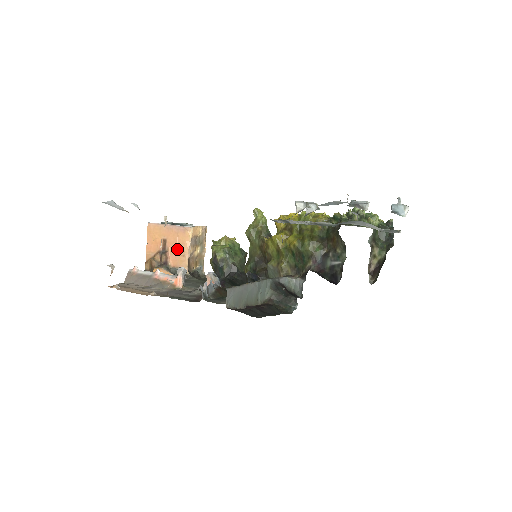
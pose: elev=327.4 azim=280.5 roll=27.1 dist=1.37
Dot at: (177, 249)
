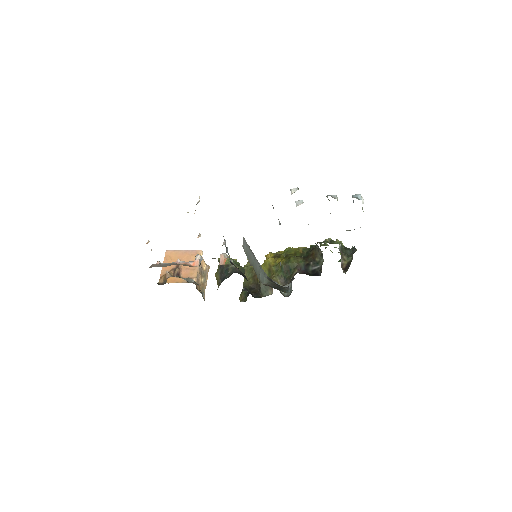
Dot at: occluded
